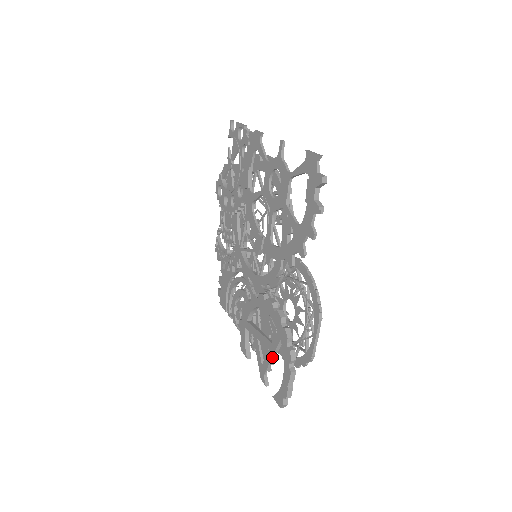
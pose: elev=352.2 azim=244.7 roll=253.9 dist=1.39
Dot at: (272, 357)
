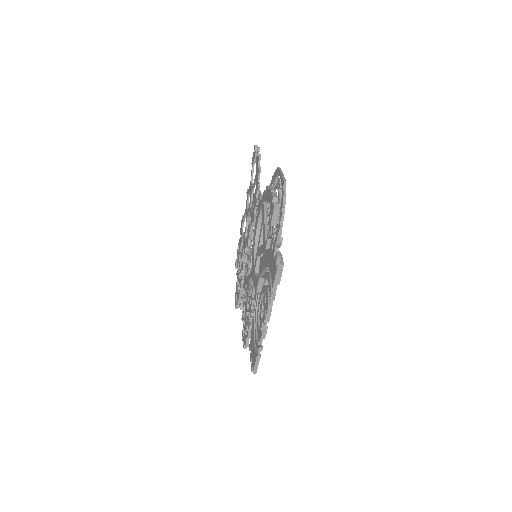
Dot at: (264, 220)
